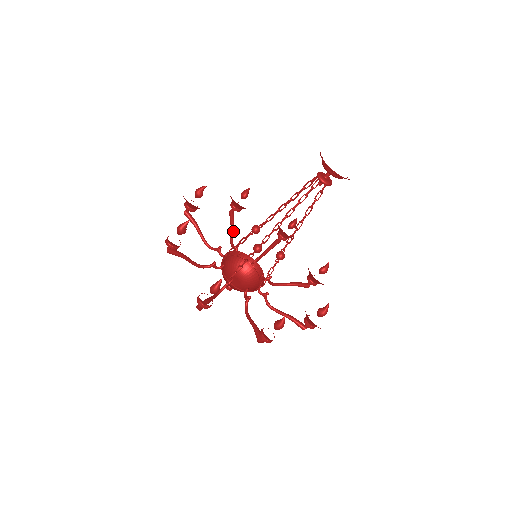
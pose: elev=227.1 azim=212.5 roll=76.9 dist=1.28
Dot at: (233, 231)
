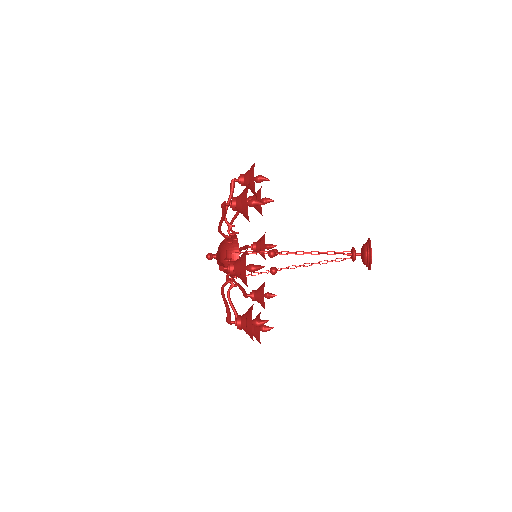
Dot at: occluded
